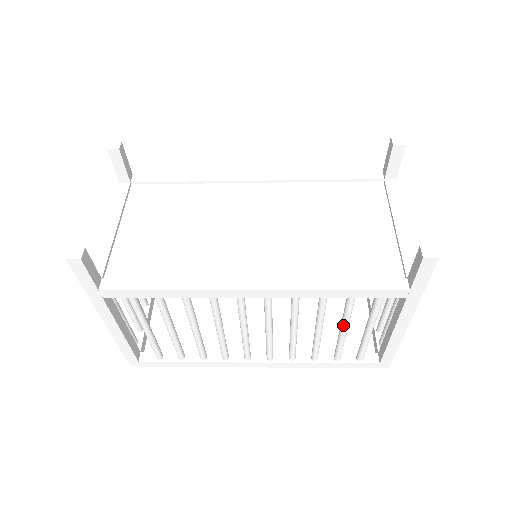
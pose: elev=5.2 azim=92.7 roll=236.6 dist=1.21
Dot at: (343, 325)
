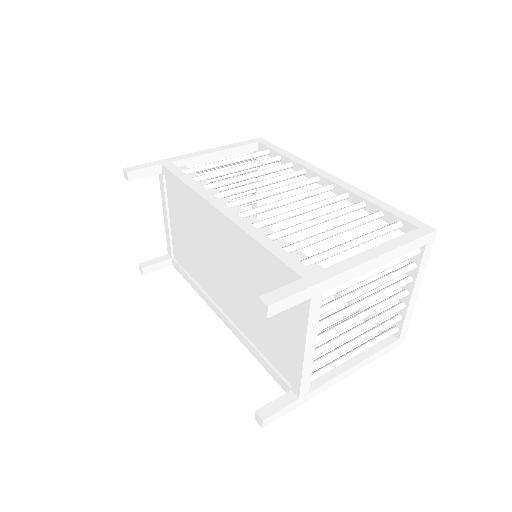
Dot at: occluded
